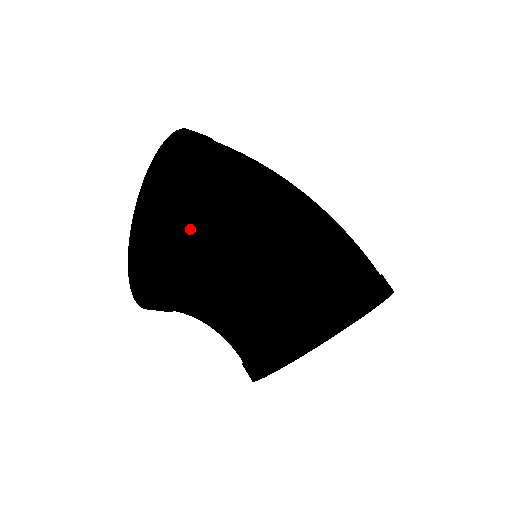
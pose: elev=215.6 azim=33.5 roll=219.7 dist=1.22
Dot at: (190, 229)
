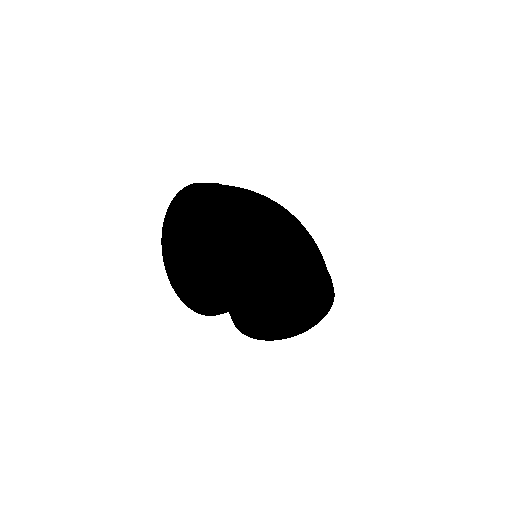
Dot at: (208, 207)
